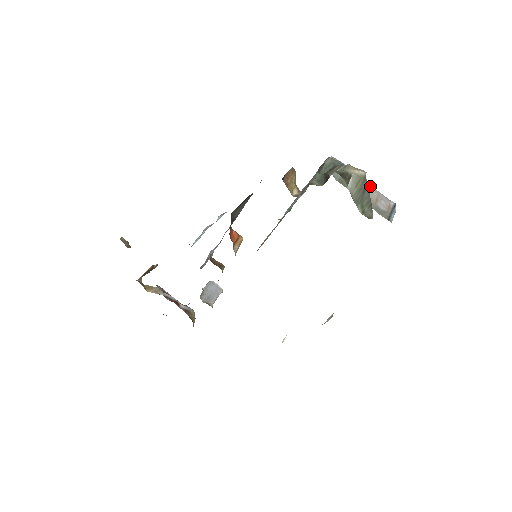
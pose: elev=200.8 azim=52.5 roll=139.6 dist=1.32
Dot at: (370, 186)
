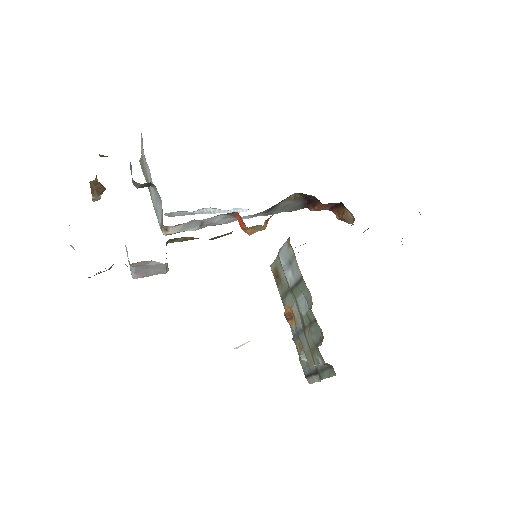
Dot at: occluded
